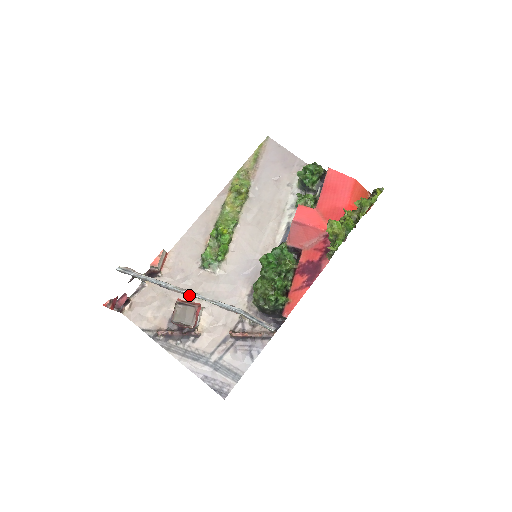
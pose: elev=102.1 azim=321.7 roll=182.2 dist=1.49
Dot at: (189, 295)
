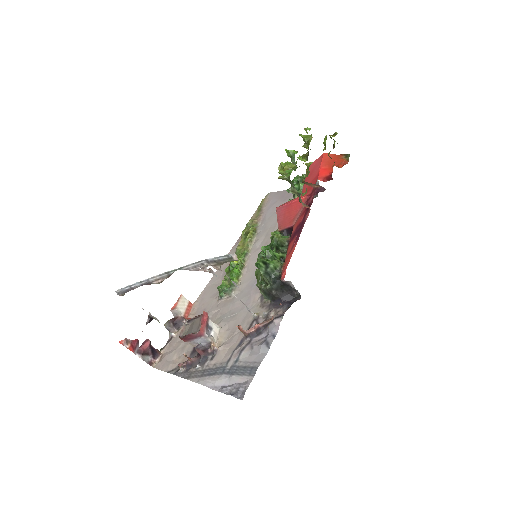
Dot at: (164, 276)
